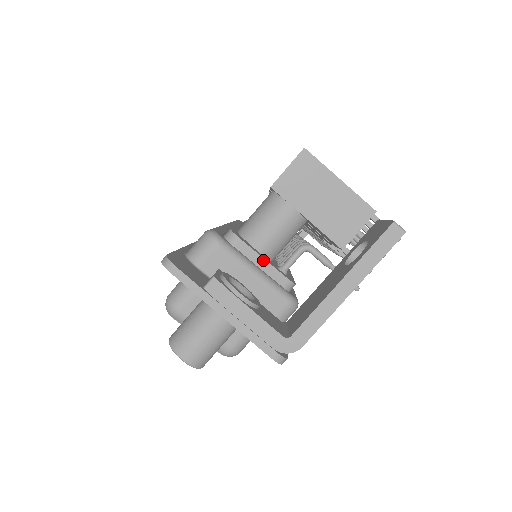
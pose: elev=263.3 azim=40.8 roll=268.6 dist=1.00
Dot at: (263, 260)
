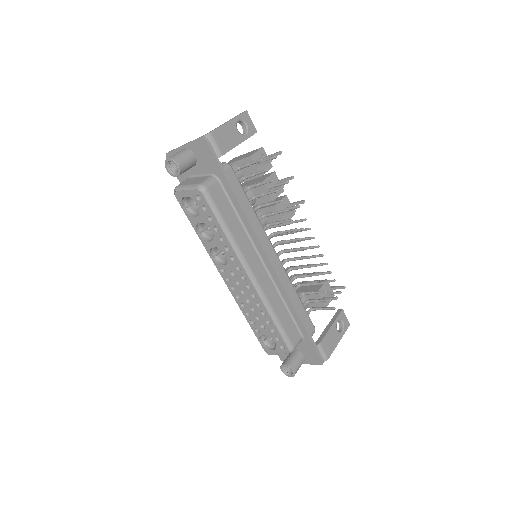
Dot at: occluded
